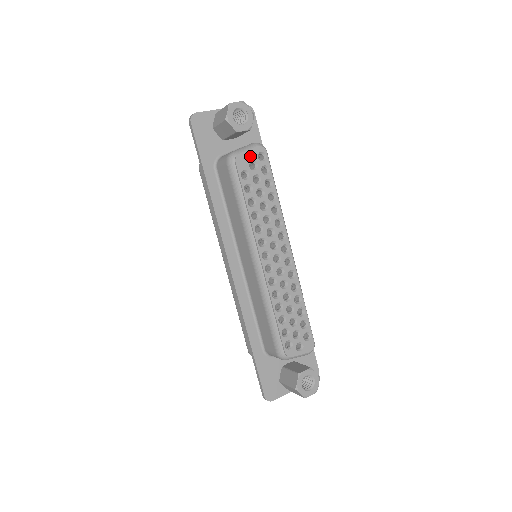
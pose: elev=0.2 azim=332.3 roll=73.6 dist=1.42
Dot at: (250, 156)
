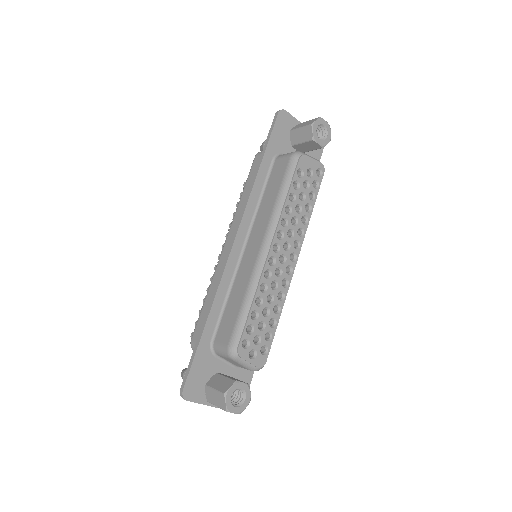
Dot at: (312, 164)
